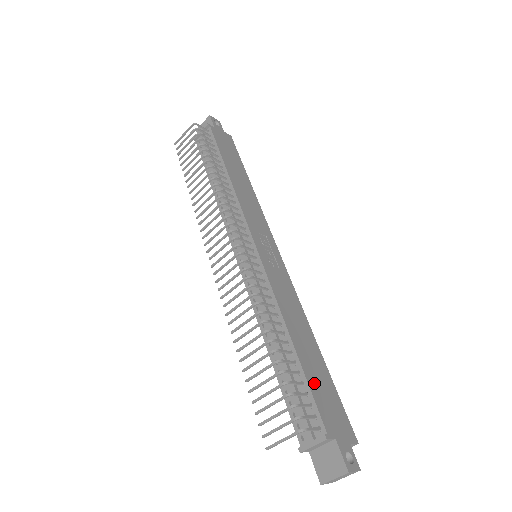
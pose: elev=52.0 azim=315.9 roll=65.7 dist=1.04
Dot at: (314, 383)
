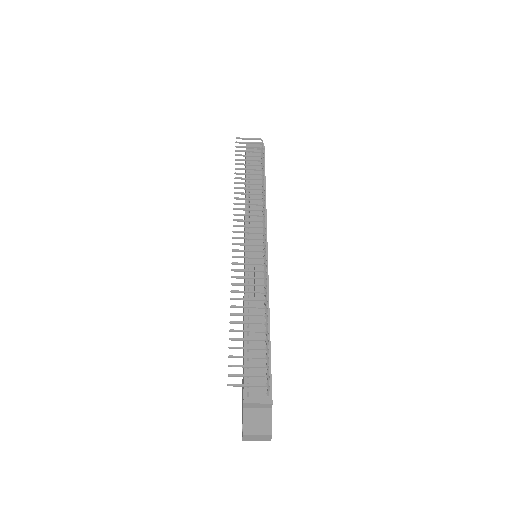
Dot at: occluded
